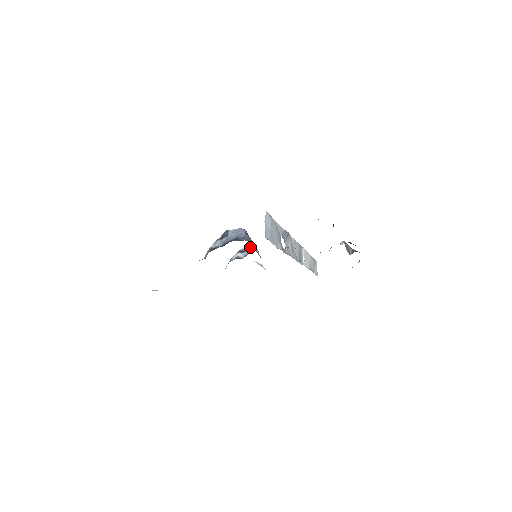
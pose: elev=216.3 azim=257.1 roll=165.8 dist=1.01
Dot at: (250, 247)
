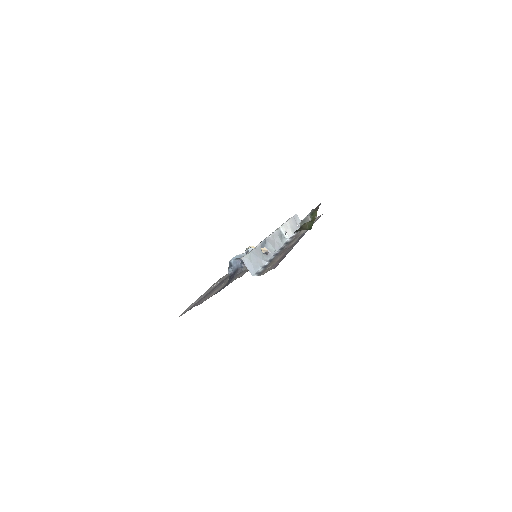
Dot at: (249, 251)
